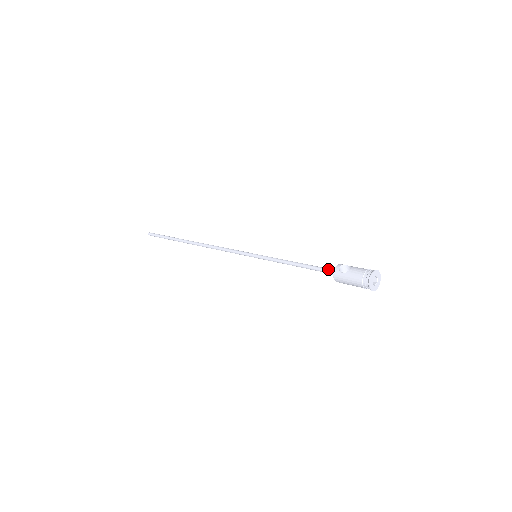
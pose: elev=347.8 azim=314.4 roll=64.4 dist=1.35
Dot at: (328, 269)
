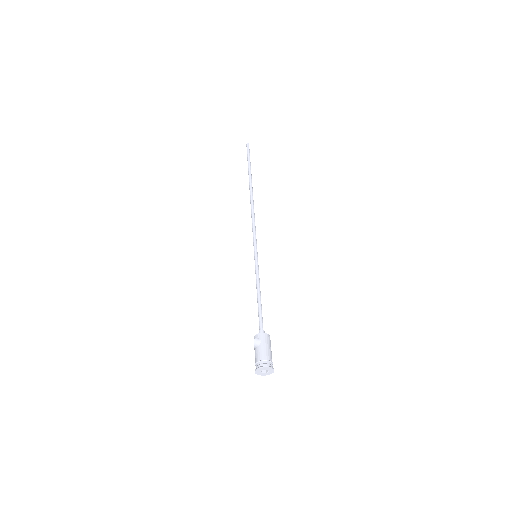
Dot at: (259, 327)
